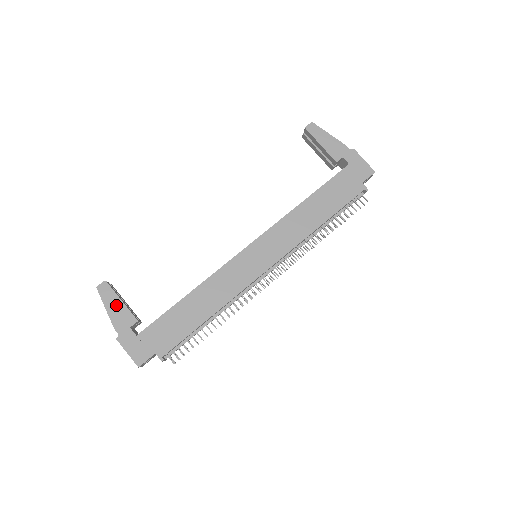
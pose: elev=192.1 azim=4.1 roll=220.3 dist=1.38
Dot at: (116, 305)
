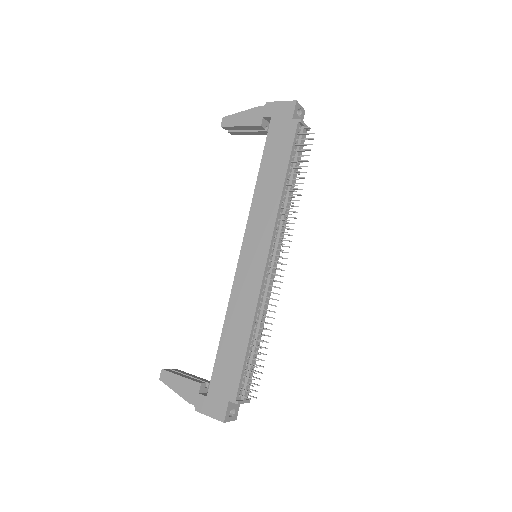
Dot at: (179, 383)
